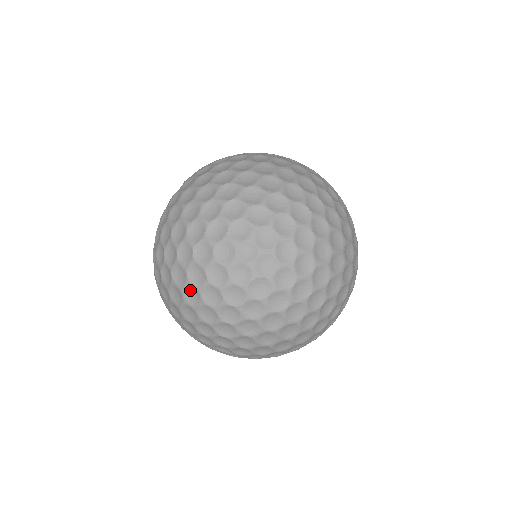
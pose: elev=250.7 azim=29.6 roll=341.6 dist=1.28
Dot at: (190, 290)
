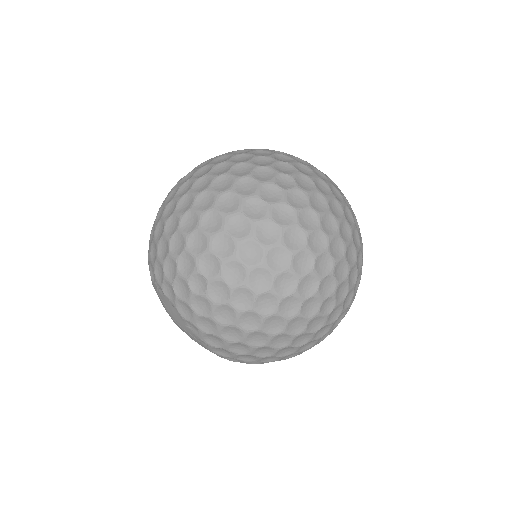
Dot at: occluded
